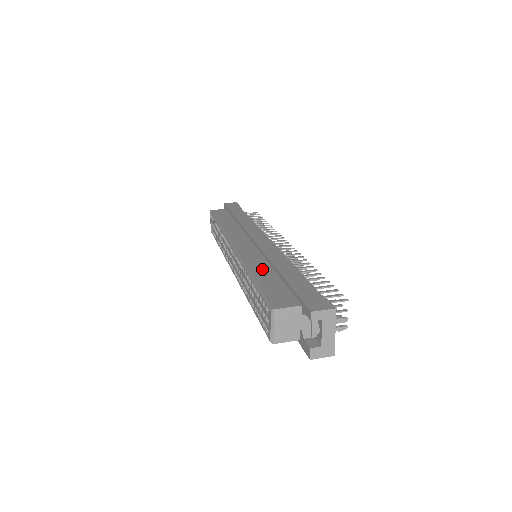
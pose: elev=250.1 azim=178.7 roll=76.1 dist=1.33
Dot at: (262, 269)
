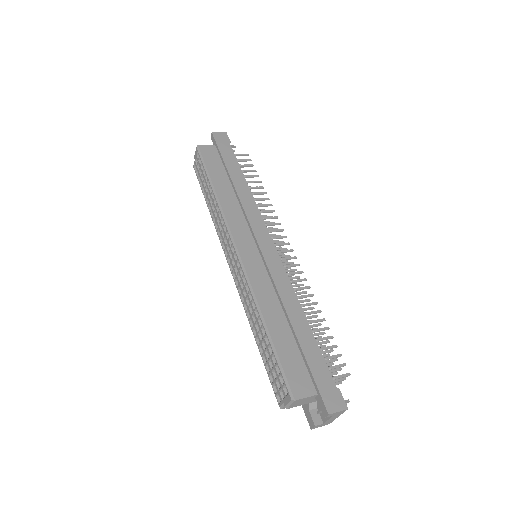
Dot at: (275, 315)
